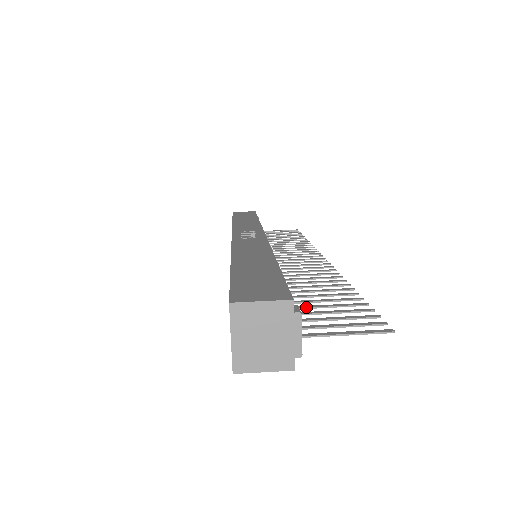
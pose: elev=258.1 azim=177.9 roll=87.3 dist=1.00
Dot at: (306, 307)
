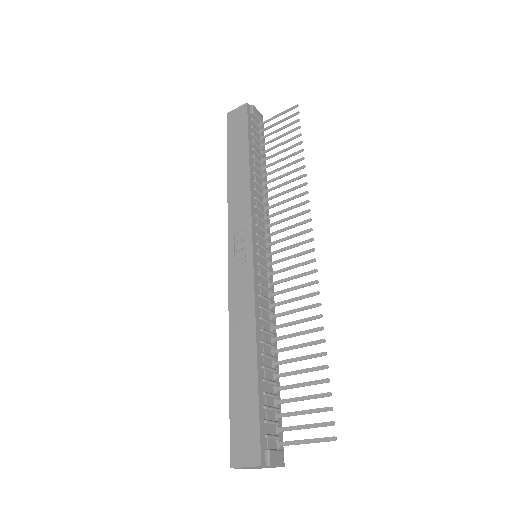
Dot at: occluded
